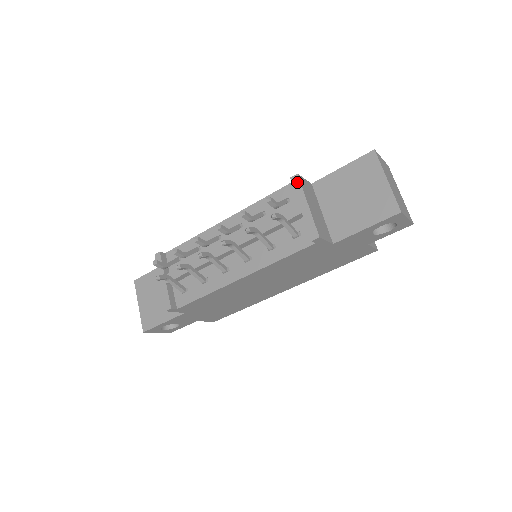
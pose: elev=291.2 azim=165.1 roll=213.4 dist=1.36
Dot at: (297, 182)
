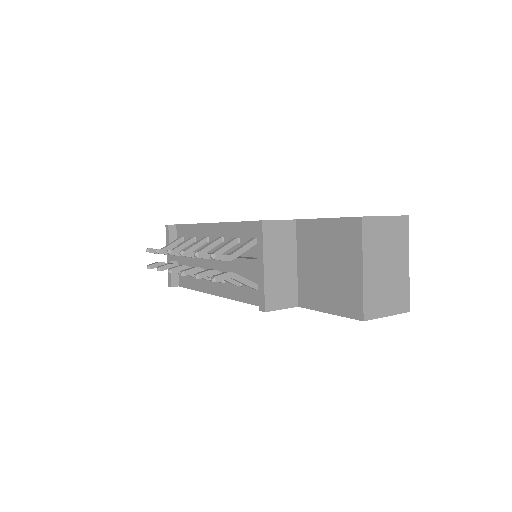
Dot at: (260, 231)
